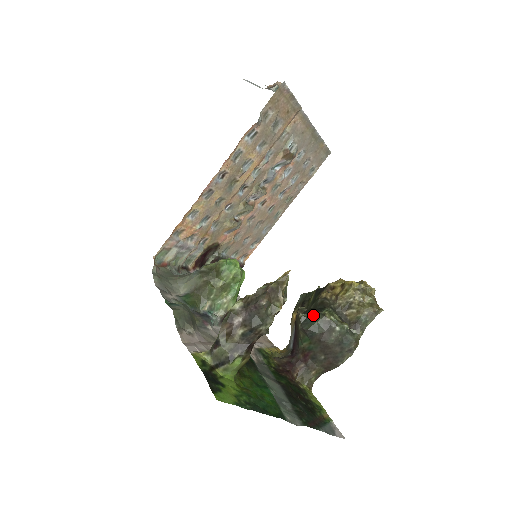
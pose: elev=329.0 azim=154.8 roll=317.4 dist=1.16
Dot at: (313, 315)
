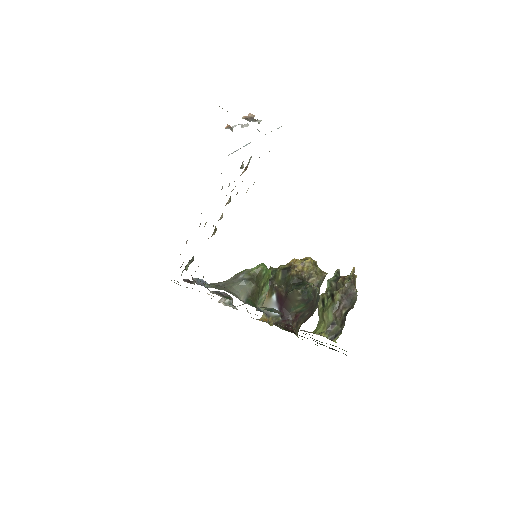
Dot at: (305, 288)
